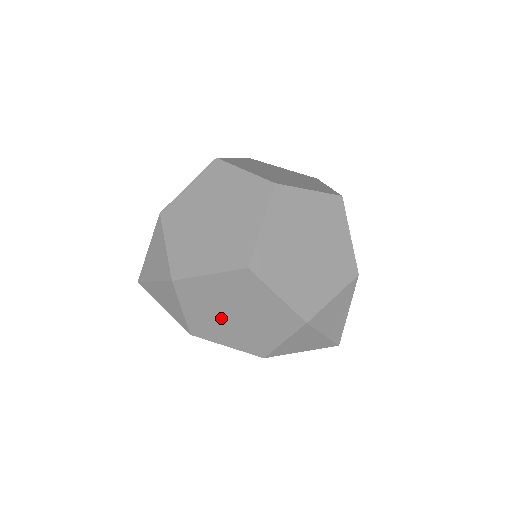
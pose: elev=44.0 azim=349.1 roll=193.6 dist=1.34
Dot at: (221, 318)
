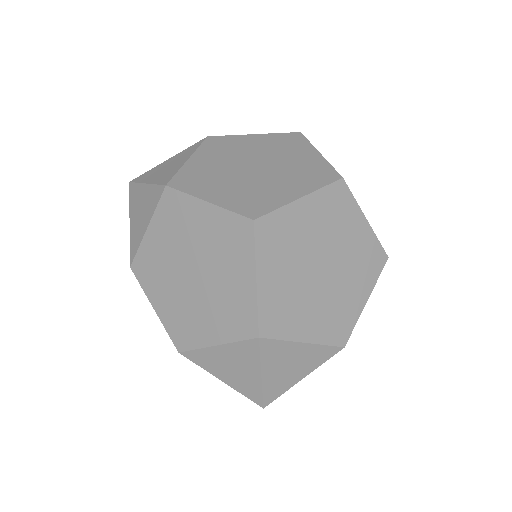
Dot at: (176, 267)
